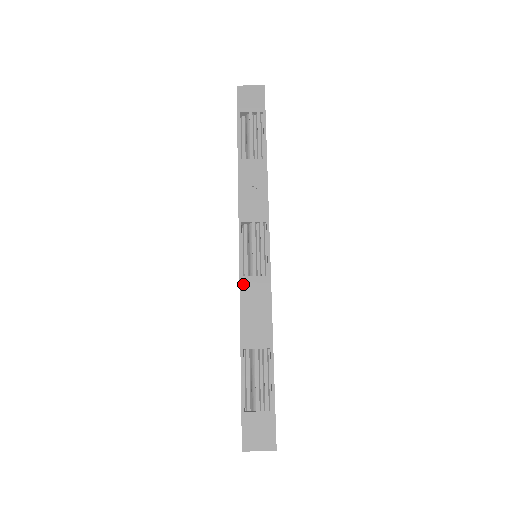
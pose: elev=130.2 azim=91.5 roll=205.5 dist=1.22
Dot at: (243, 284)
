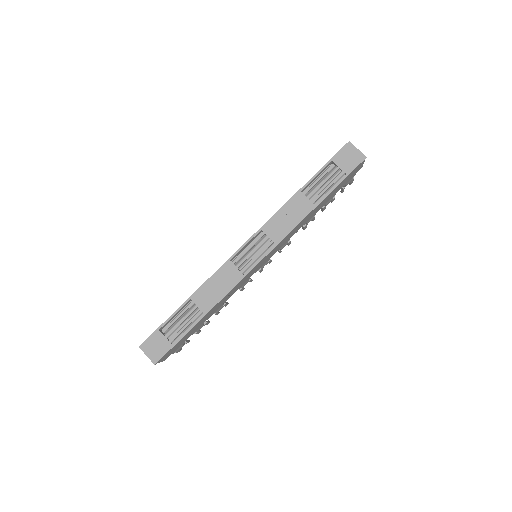
Dot at: (226, 265)
